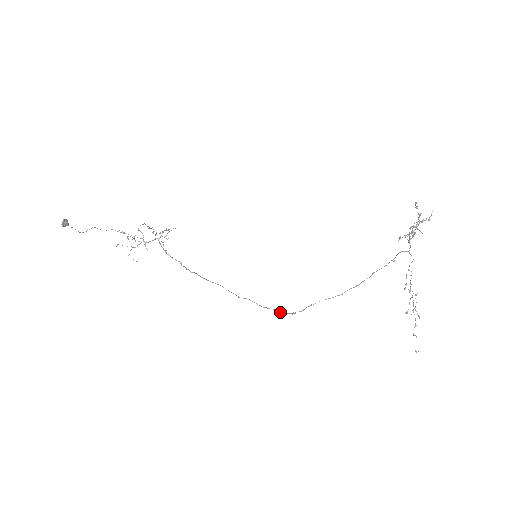
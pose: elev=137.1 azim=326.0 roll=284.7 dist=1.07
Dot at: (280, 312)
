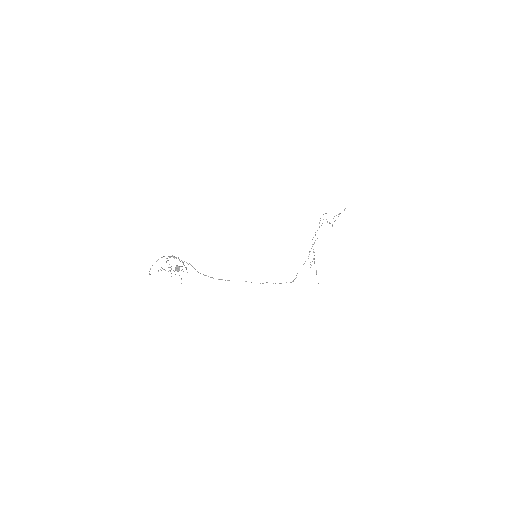
Dot at: occluded
